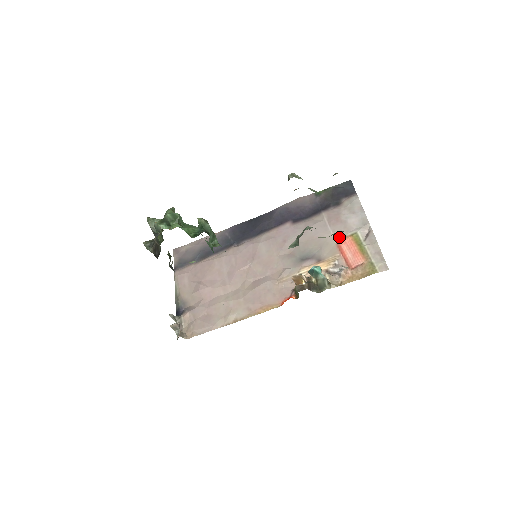
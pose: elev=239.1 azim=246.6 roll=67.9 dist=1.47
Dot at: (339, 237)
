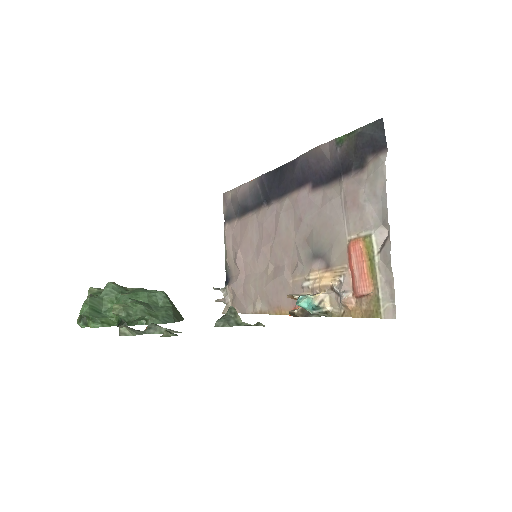
Dot at: (351, 235)
